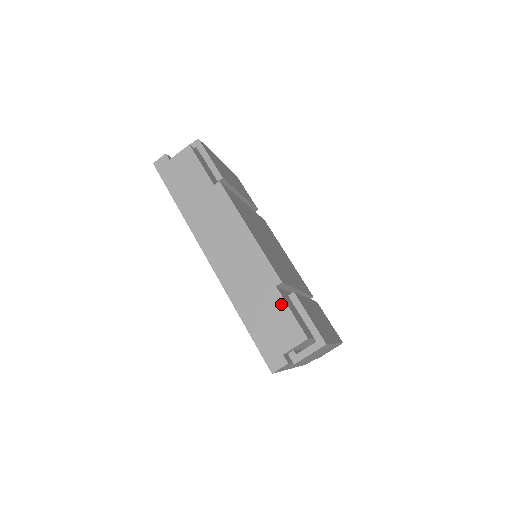
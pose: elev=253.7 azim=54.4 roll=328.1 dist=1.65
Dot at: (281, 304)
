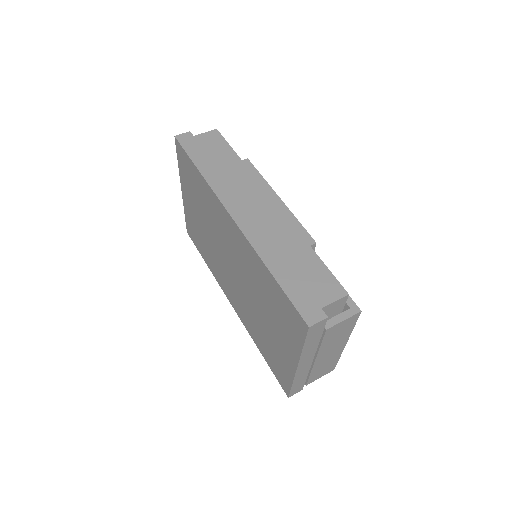
Dot at: (317, 261)
